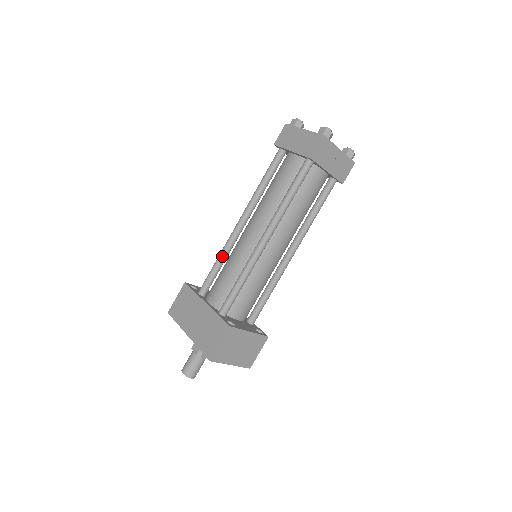
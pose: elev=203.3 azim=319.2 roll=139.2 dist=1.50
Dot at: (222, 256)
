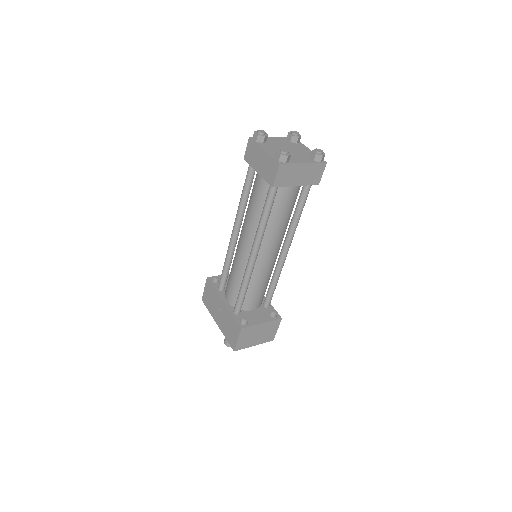
Dot at: (227, 261)
